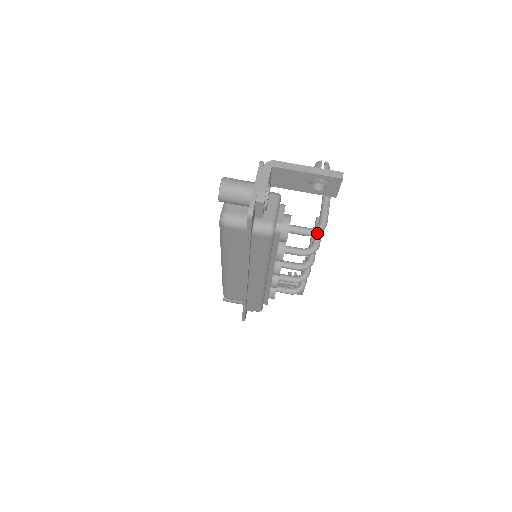
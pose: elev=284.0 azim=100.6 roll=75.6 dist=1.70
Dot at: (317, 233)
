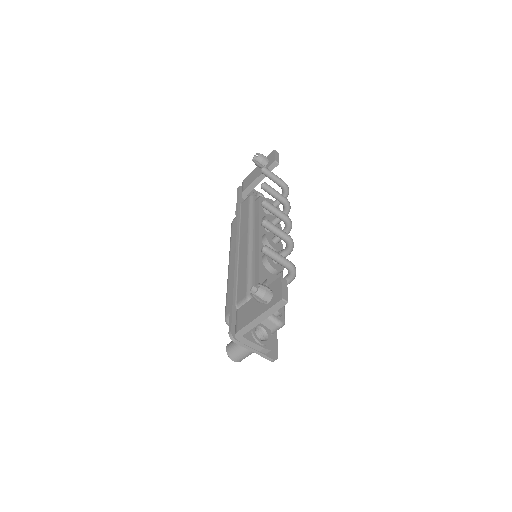
Dot at: (295, 276)
